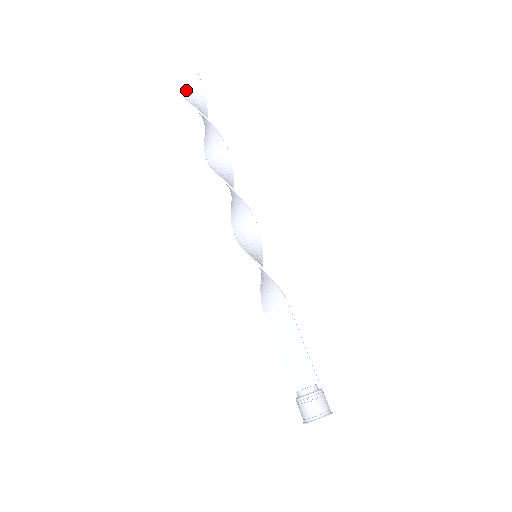
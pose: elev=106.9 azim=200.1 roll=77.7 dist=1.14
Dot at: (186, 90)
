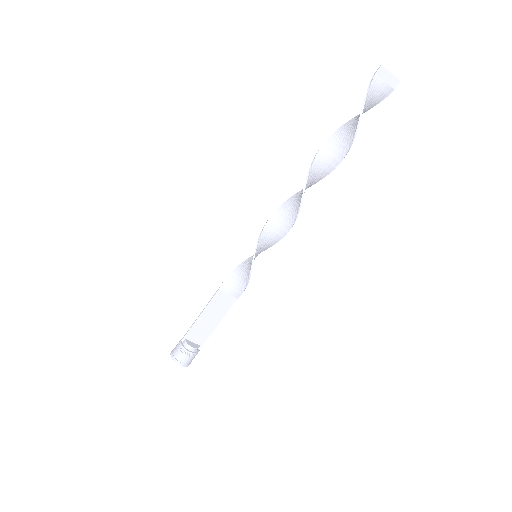
Dot at: (377, 82)
